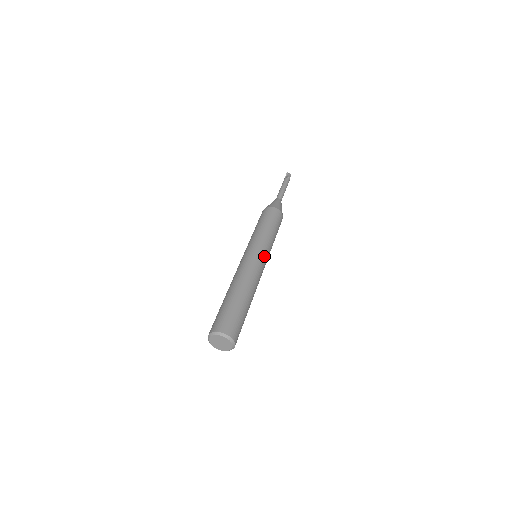
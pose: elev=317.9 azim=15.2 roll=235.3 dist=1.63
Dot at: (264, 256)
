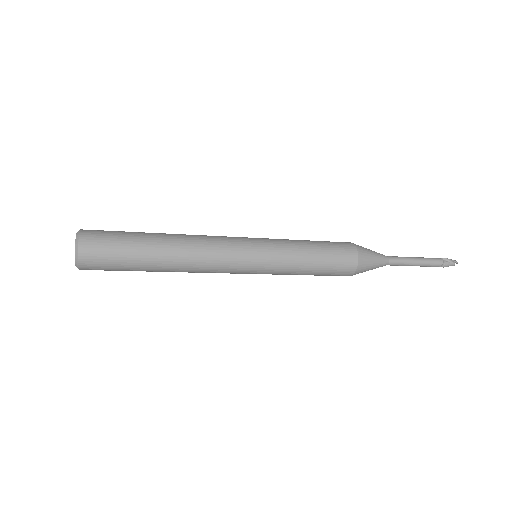
Dot at: (249, 238)
